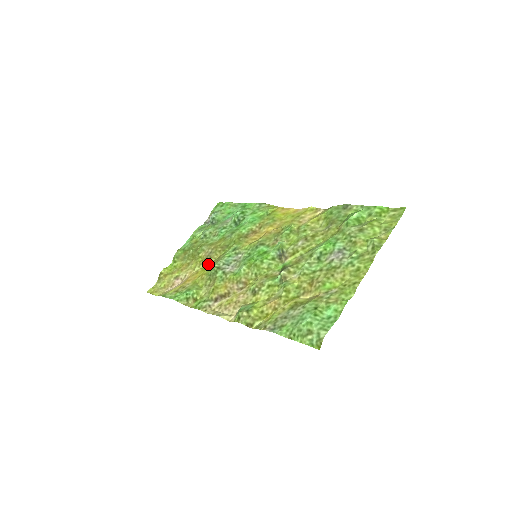
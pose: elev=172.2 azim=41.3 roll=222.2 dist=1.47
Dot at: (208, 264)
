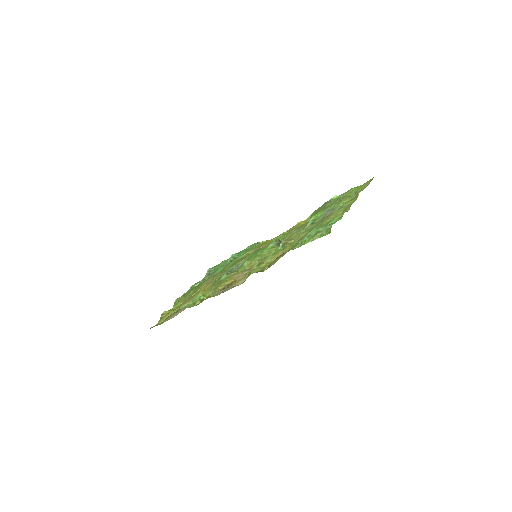
Dot at: occluded
